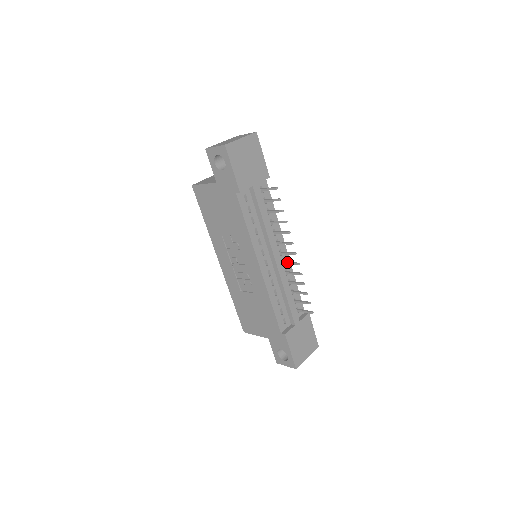
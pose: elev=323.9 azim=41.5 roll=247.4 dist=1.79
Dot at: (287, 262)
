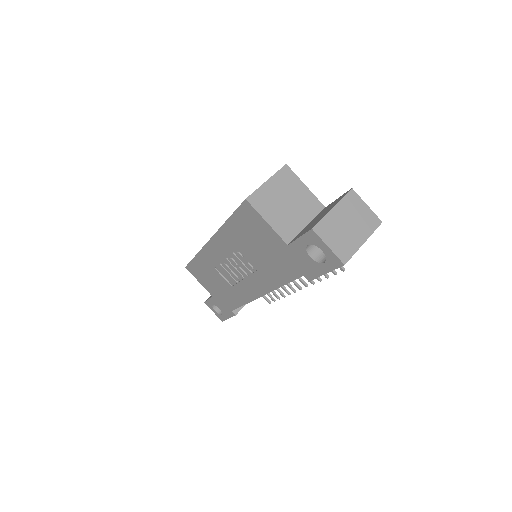
Dot at: occluded
